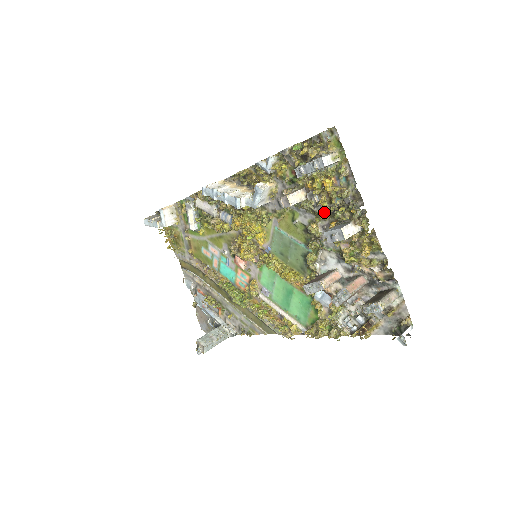
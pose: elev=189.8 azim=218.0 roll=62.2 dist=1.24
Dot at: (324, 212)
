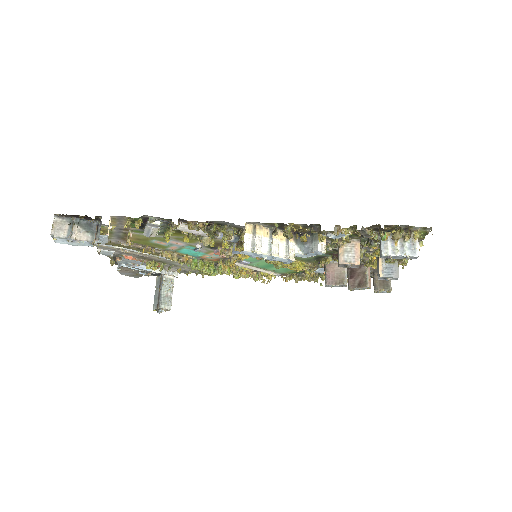
Dot at: occluded
